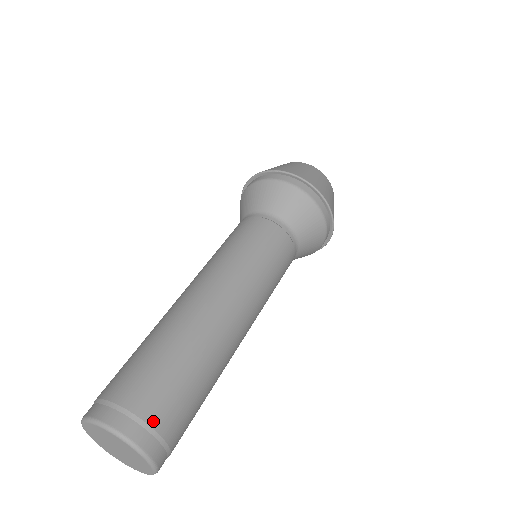
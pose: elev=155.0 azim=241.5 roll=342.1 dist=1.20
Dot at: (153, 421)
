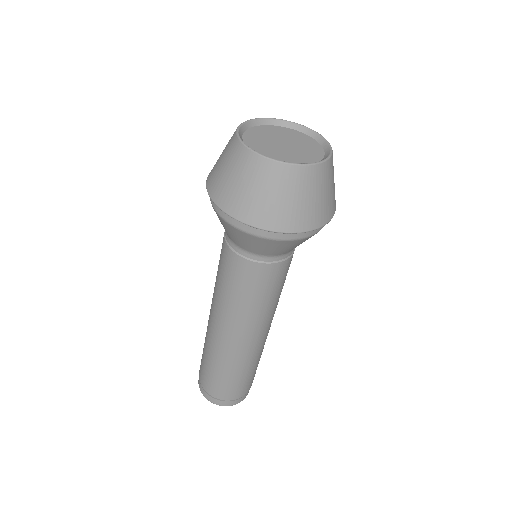
Dot at: (240, 396)
